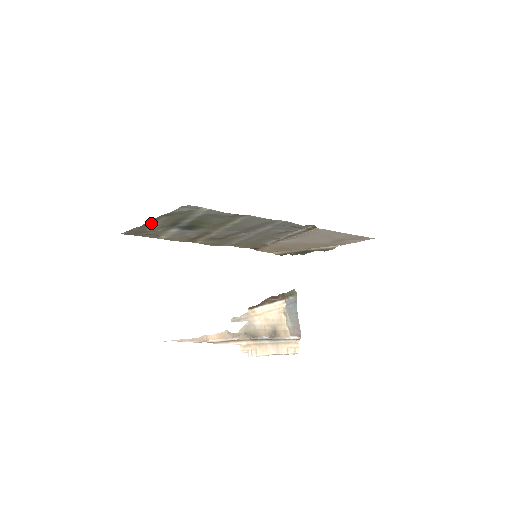
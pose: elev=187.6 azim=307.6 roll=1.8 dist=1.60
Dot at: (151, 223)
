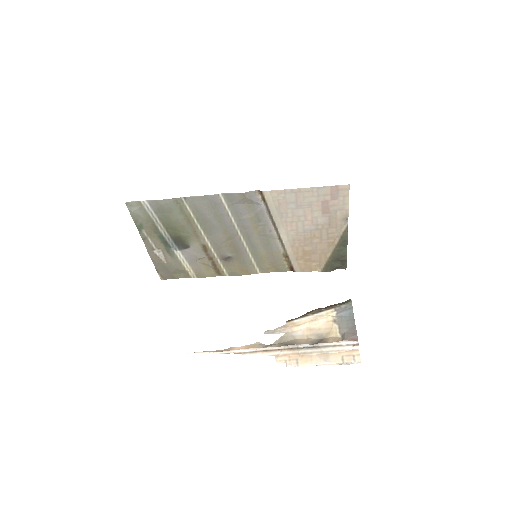
Dot at: (150, 247)
